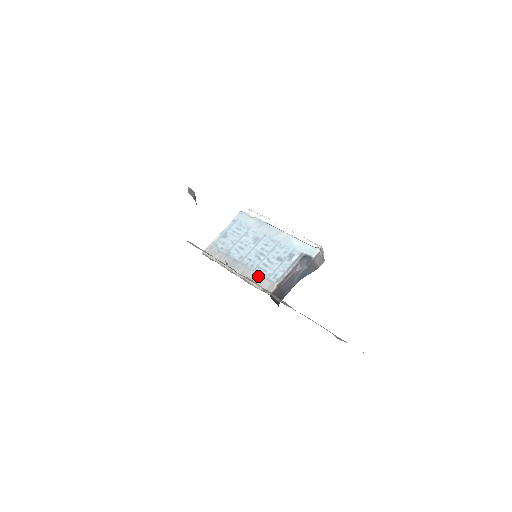
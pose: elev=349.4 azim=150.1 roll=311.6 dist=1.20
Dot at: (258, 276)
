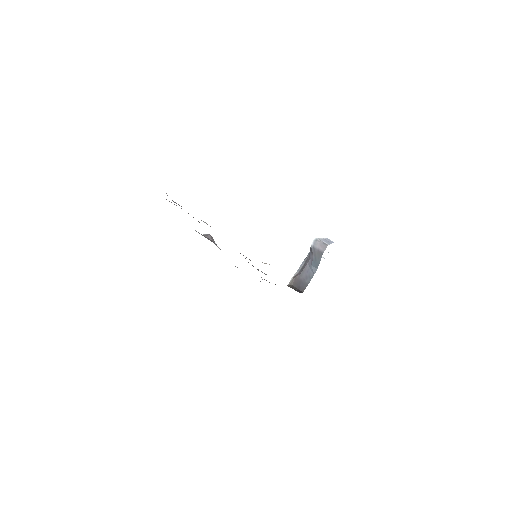
Dot at: occluded
